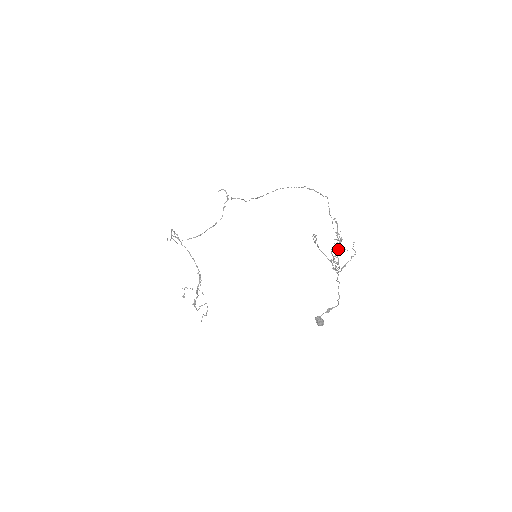
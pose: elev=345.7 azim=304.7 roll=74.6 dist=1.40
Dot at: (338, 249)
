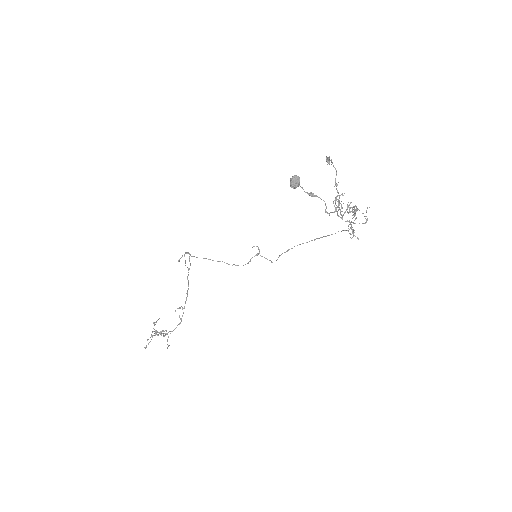
Dot at: (348, 206)
